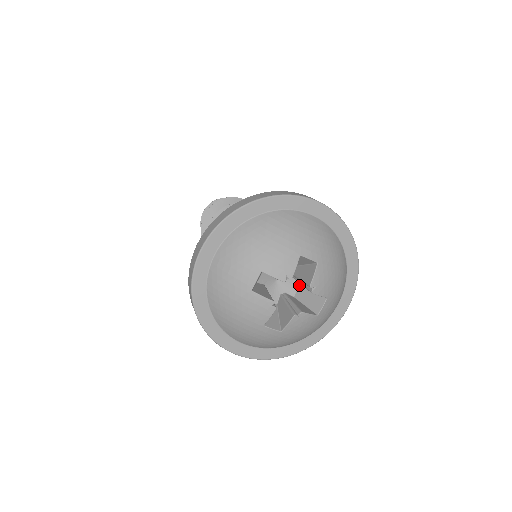
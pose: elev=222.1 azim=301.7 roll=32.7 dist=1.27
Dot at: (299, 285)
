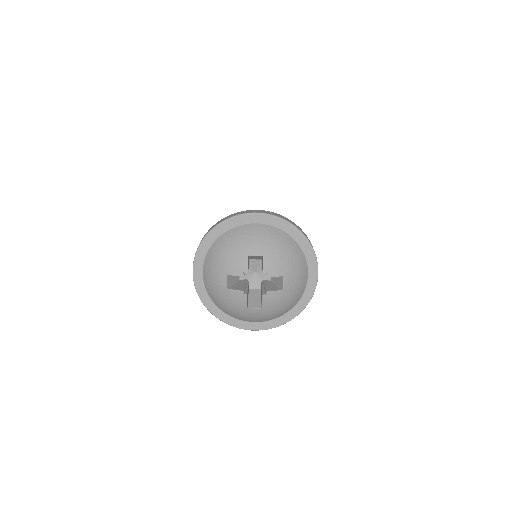
Dot at: occluded
